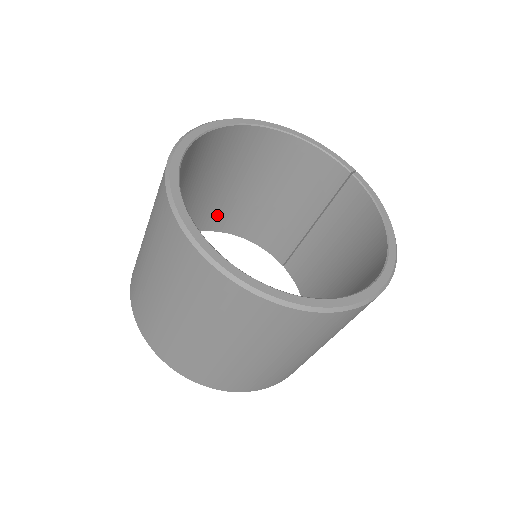
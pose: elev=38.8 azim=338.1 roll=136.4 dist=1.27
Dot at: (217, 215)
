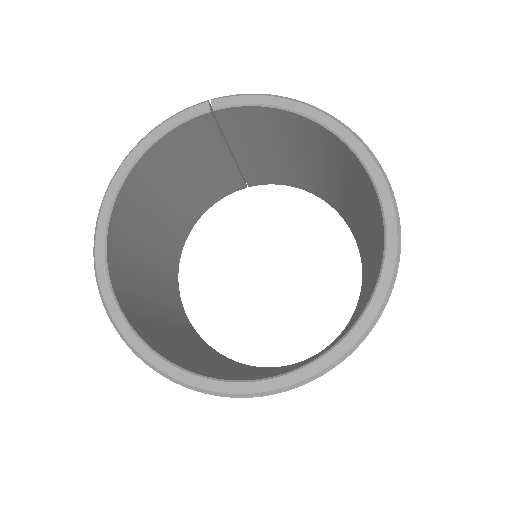
Dot at: (172, 248)
